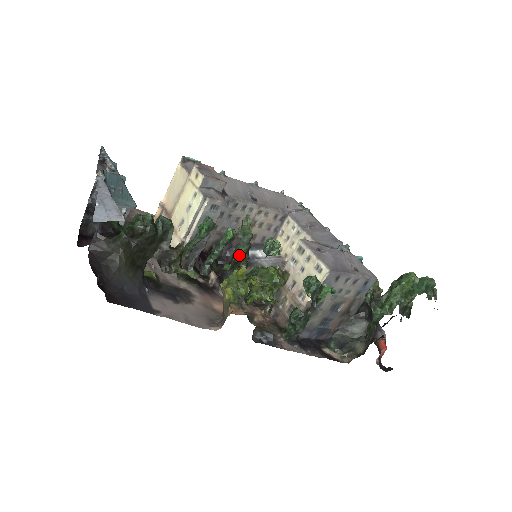
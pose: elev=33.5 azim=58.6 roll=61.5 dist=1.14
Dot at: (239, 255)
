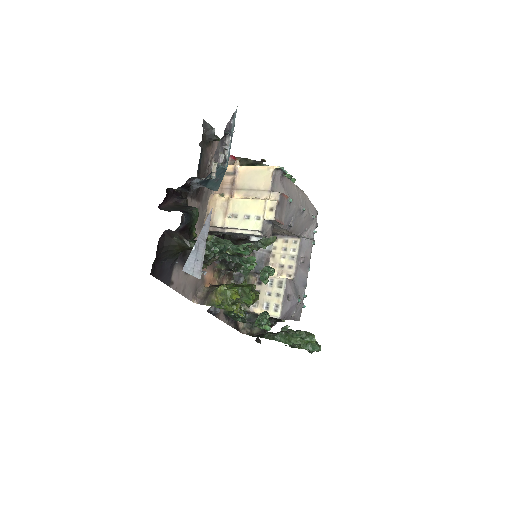
Dot at: occluded
